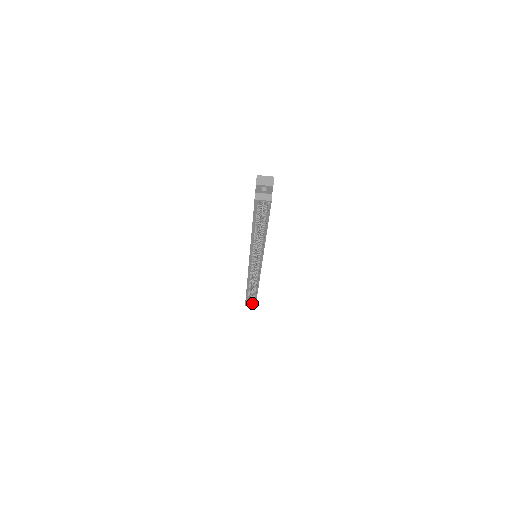
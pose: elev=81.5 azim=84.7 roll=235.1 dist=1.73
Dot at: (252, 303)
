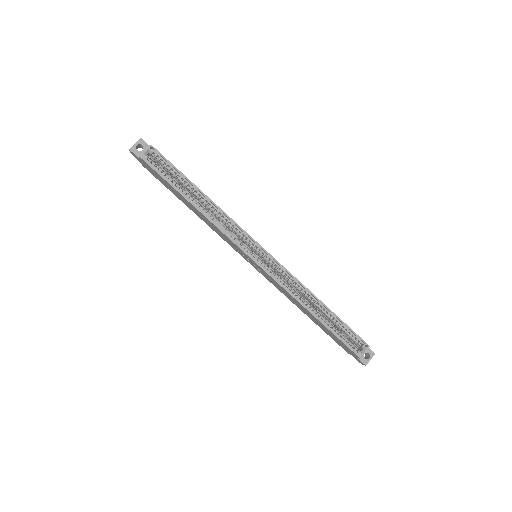
Dot at: (361, 346)
